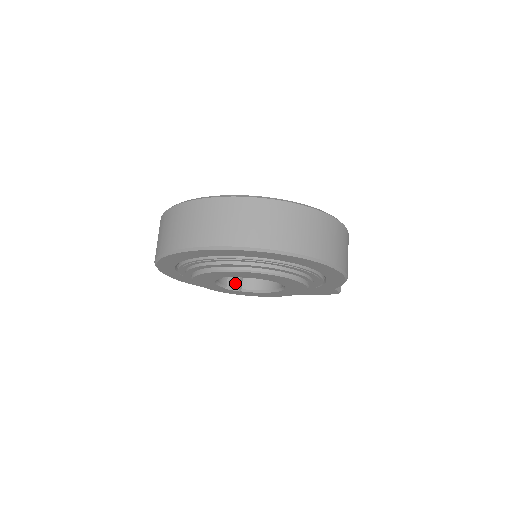
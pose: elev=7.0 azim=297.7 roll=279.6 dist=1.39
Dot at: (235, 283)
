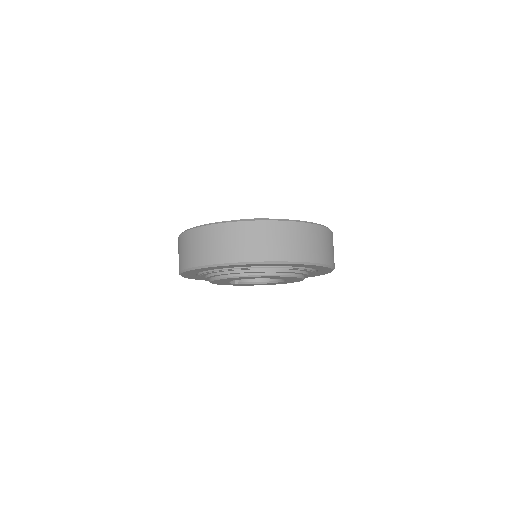
Dot at: occluded
